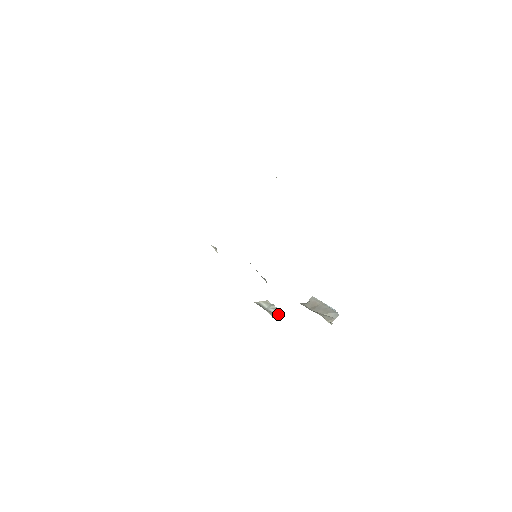
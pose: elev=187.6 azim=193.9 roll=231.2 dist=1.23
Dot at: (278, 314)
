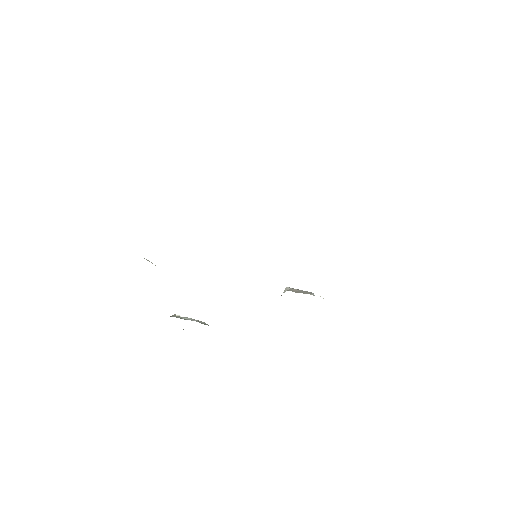
Dot at: (200, 322)
